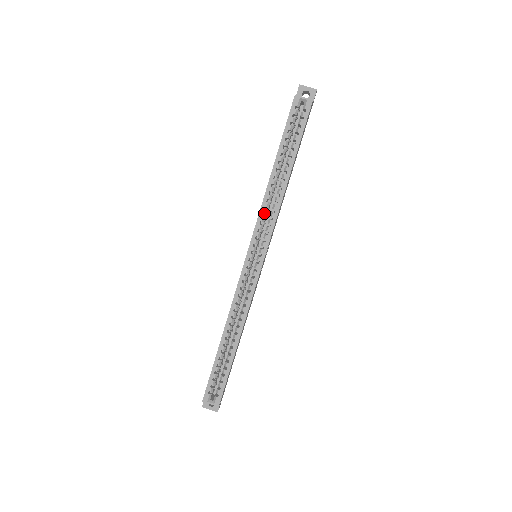
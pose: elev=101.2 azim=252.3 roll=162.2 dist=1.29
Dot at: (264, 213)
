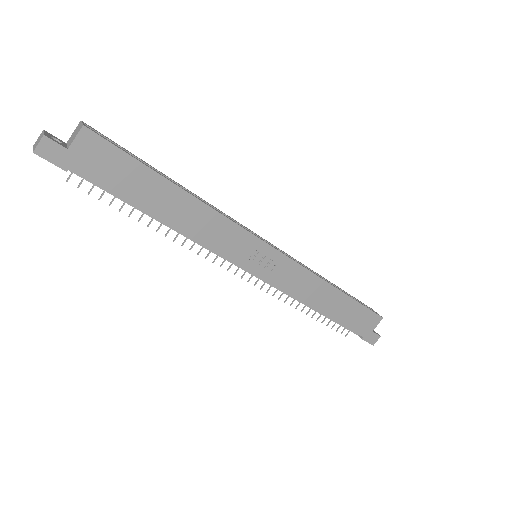
Dot at: (300, 263)
